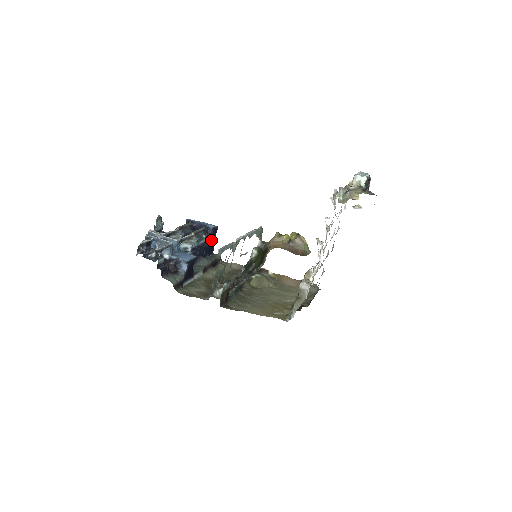
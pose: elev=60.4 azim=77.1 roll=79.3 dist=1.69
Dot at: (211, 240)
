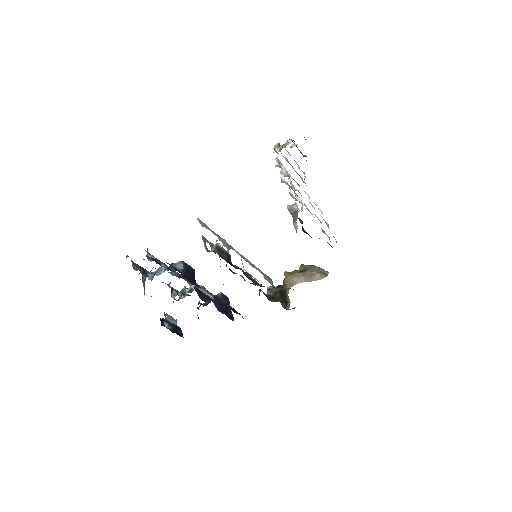
Dot at: (225, 306)
